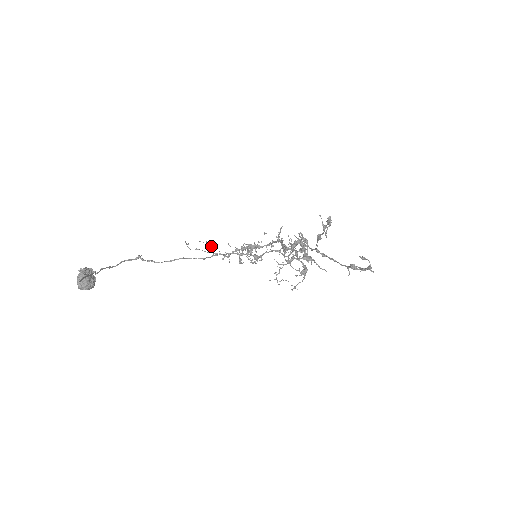
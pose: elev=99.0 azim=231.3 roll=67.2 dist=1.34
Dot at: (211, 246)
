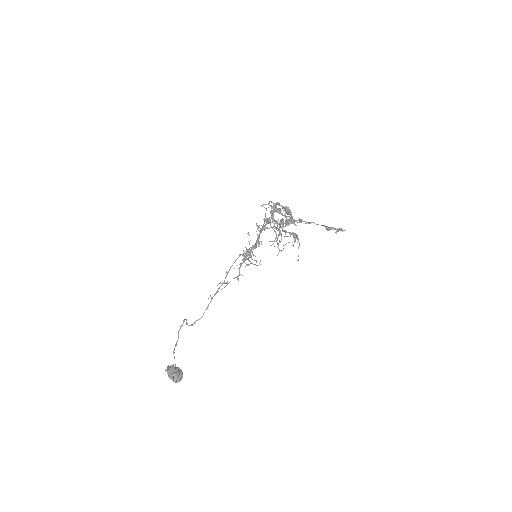
Dot at: (225, 283)
